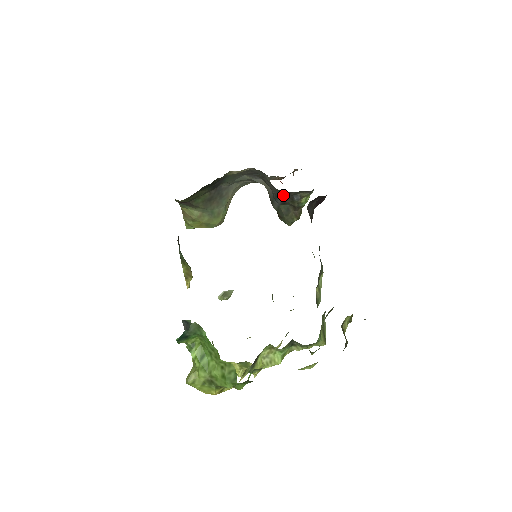
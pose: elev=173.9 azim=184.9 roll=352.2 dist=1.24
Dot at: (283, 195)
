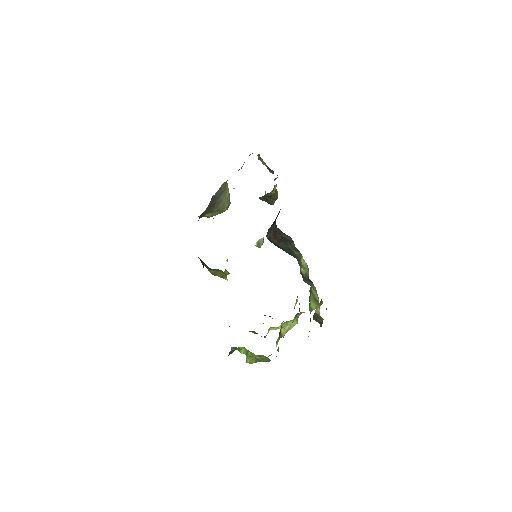
Dot at: occluded
